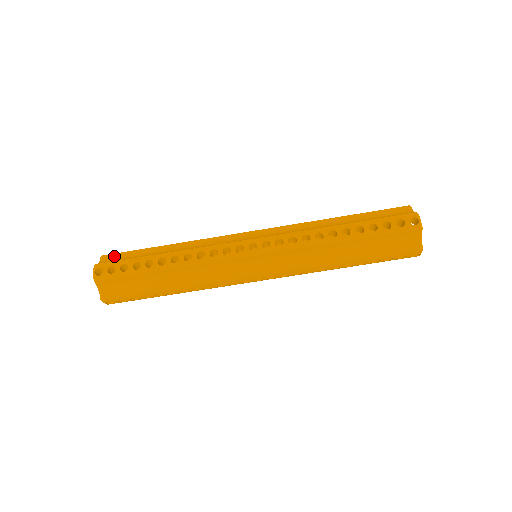
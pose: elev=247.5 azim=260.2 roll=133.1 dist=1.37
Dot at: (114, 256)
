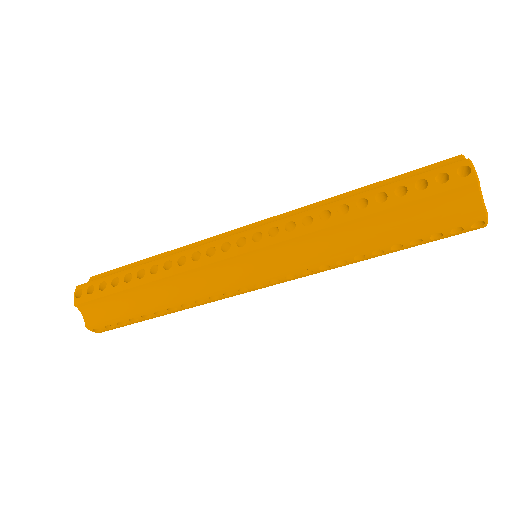
Dot at: (102, 275)
